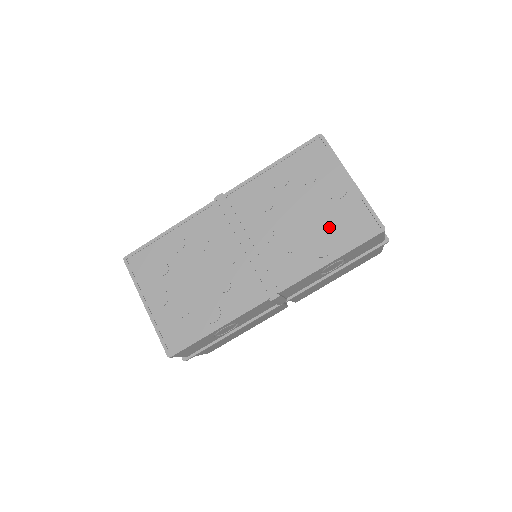
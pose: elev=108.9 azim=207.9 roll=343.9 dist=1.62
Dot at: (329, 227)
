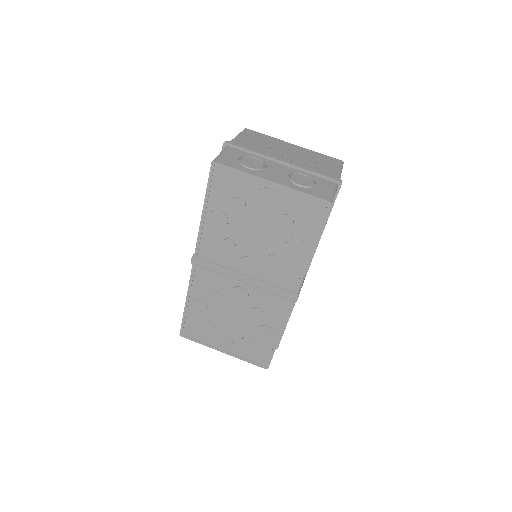
Dot at: (288, 229)
